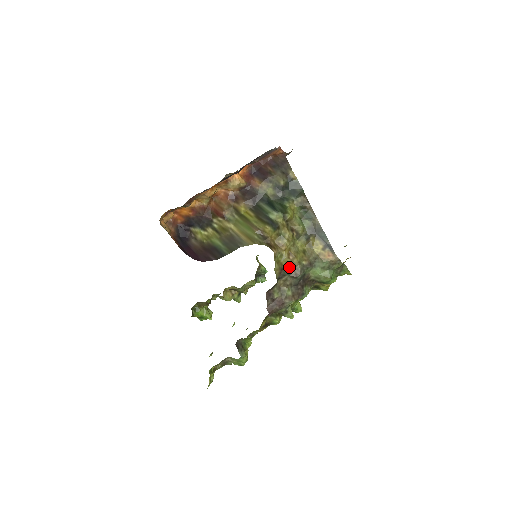
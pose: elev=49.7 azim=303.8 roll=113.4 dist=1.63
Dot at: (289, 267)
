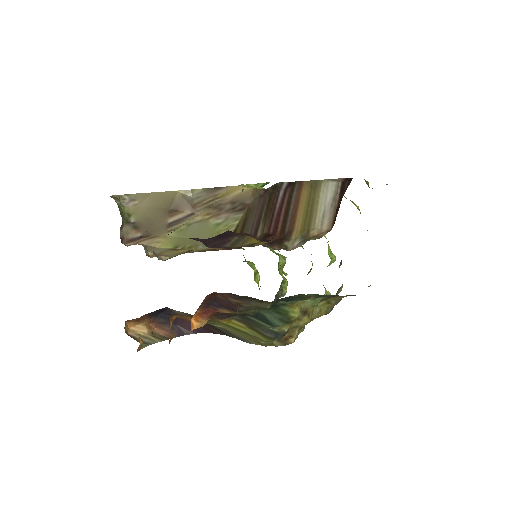
Dot at: occluded
